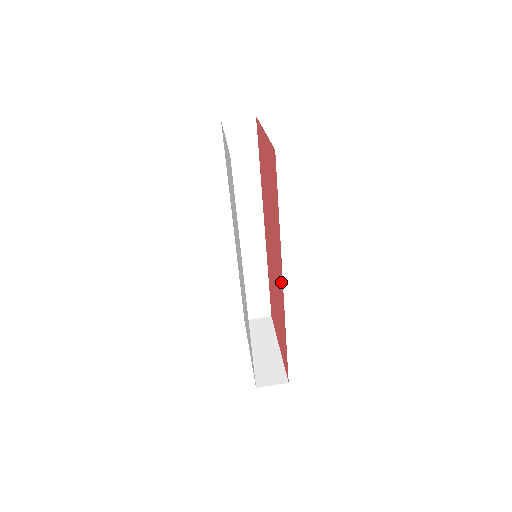
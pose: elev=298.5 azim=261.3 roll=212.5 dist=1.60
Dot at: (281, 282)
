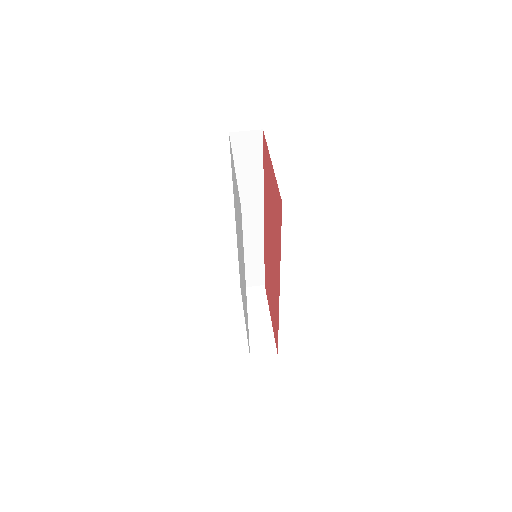
Dot at: (278, 289)
